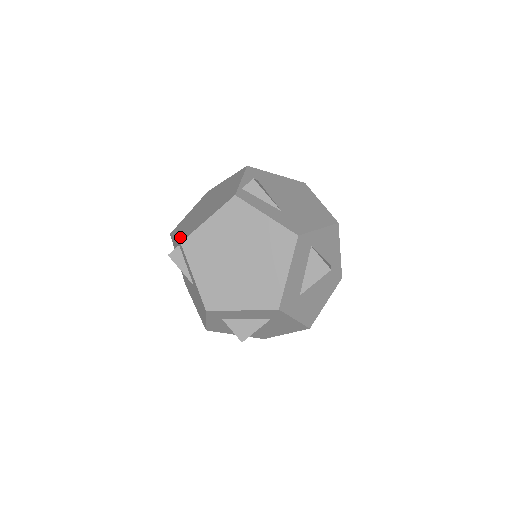
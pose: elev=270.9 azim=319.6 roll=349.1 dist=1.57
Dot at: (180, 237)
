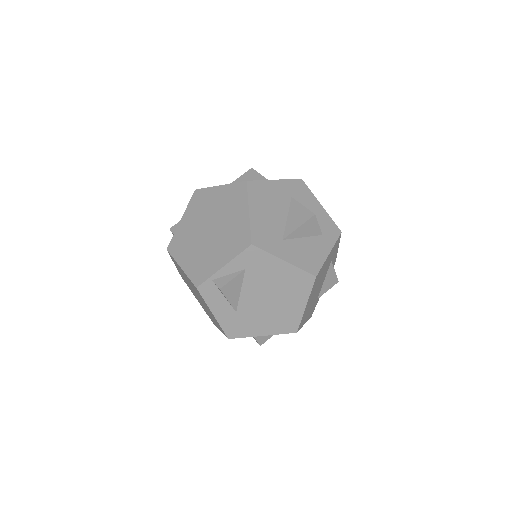
Dot at: (175, 236)
